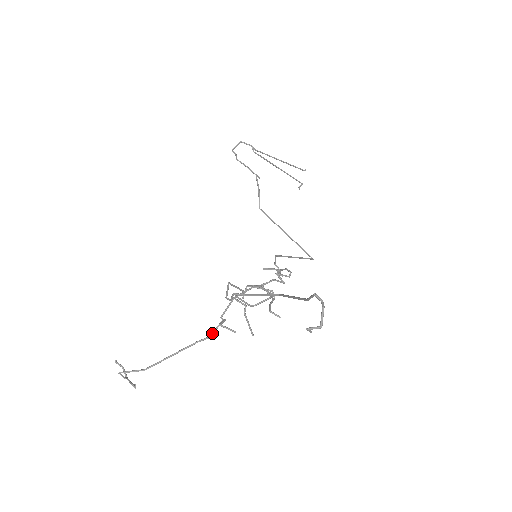
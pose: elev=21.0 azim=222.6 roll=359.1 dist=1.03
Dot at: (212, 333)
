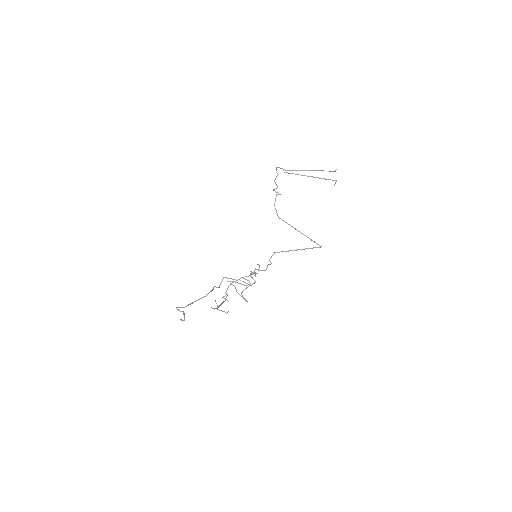
Dot at: occluded
